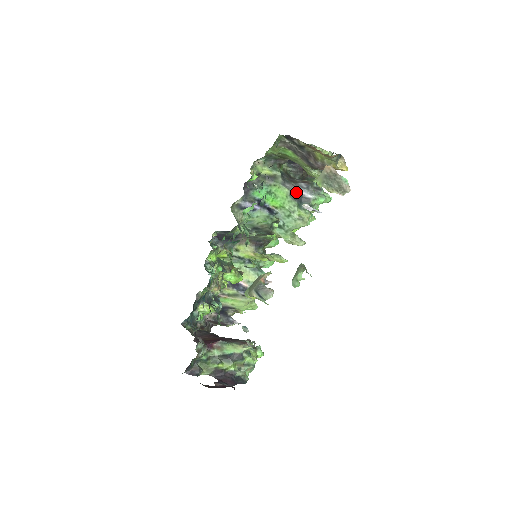
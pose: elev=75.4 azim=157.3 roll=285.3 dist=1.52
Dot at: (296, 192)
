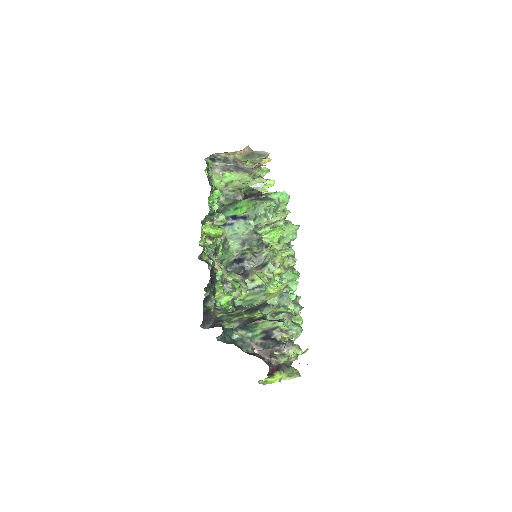
Dot at: (253, 197)
